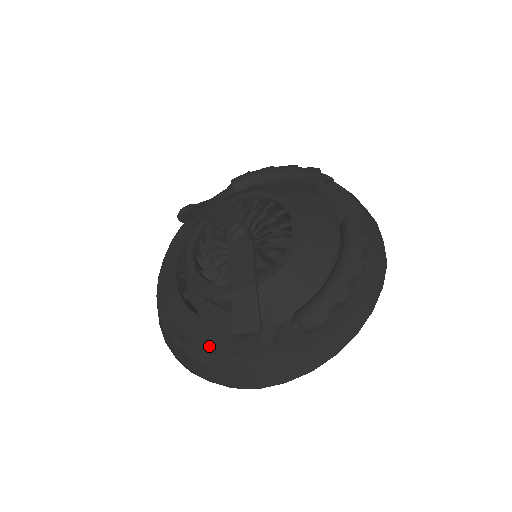
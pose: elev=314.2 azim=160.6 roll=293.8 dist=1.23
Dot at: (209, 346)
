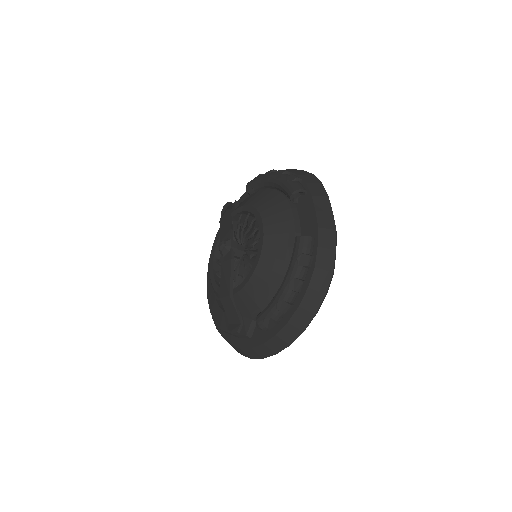
Dot at: (221, 327)
